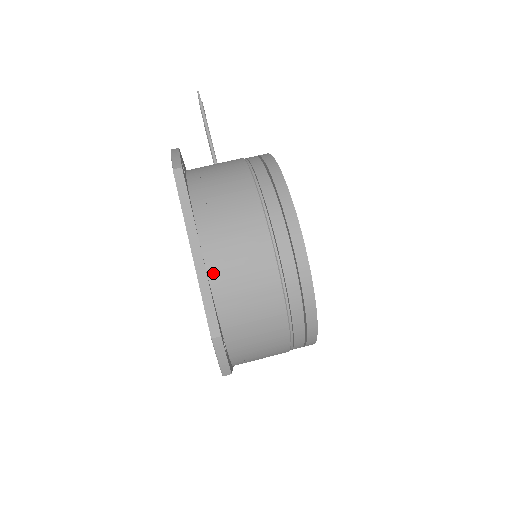
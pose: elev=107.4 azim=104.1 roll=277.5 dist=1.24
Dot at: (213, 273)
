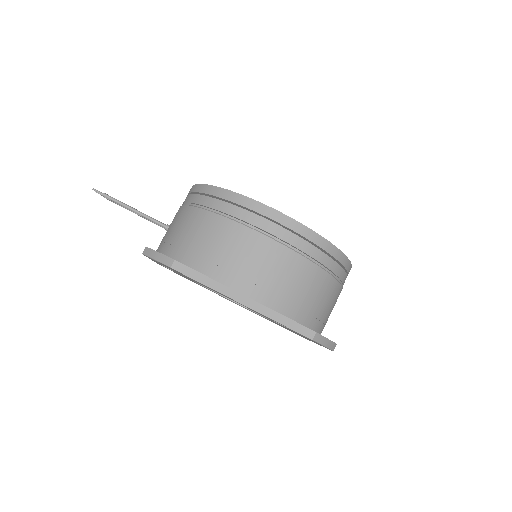
Dot at: (269, 302)
